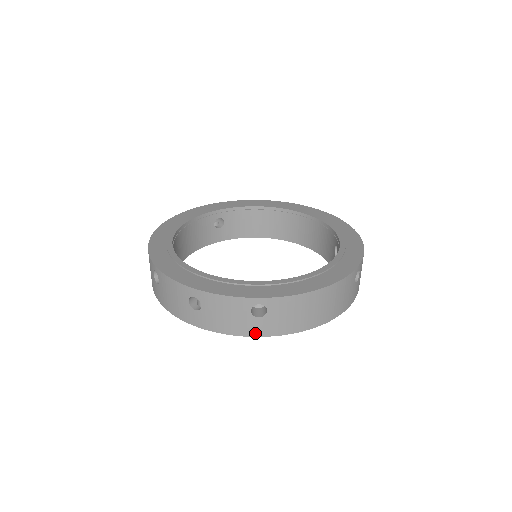
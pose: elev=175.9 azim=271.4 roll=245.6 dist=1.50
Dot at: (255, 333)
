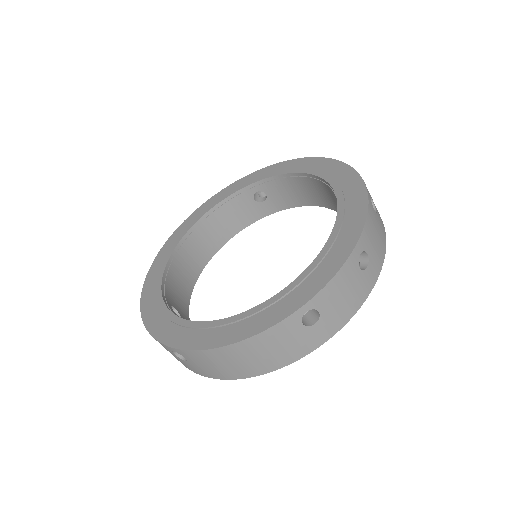
Dot at: (194, 371)
